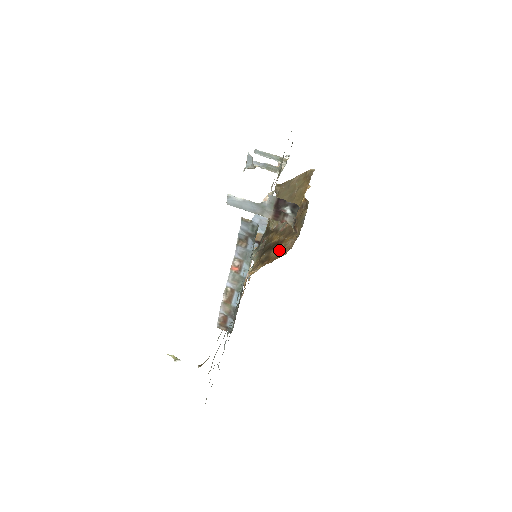
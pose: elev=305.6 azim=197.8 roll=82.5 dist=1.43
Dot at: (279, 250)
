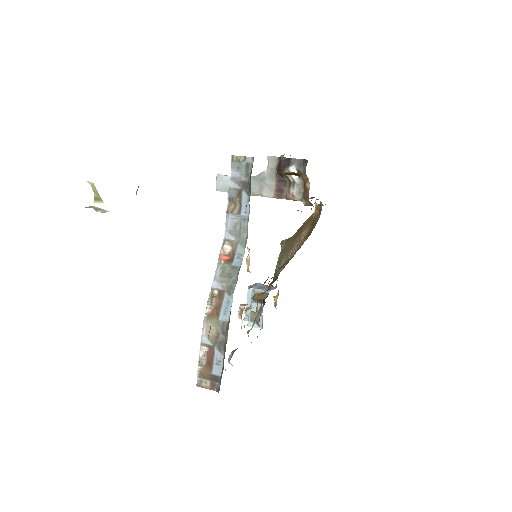
Dot at: occluded
